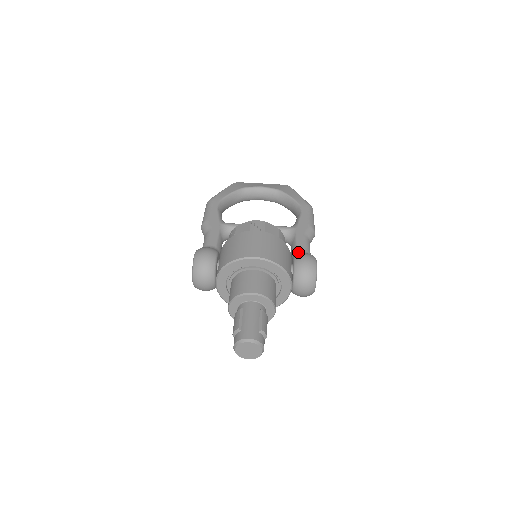
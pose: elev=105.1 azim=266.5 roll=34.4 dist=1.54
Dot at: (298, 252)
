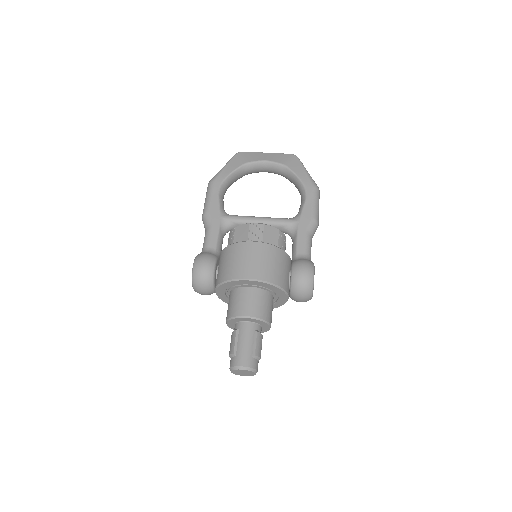
Dot at: (297, 256)
